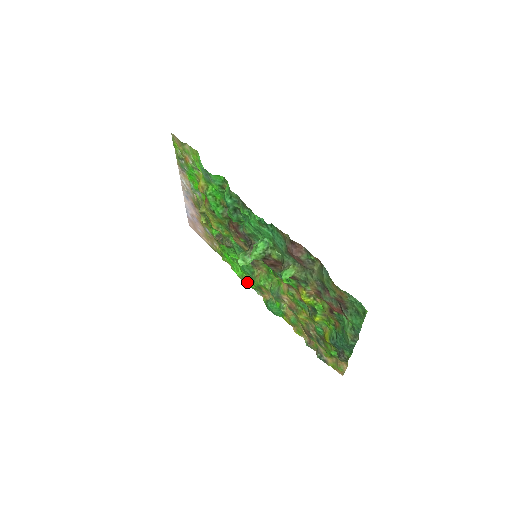
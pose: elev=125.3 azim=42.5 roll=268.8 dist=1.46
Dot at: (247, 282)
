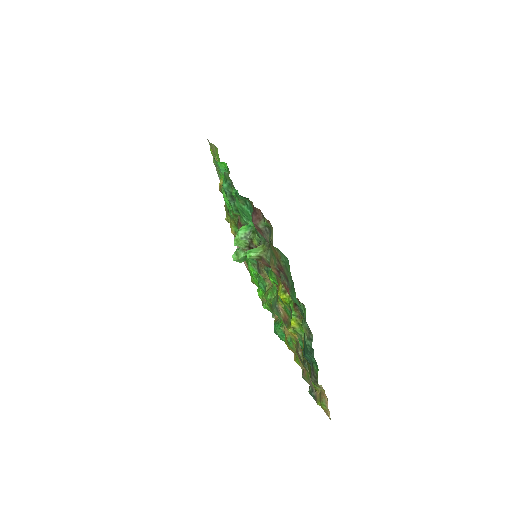
Dot at: occluded
